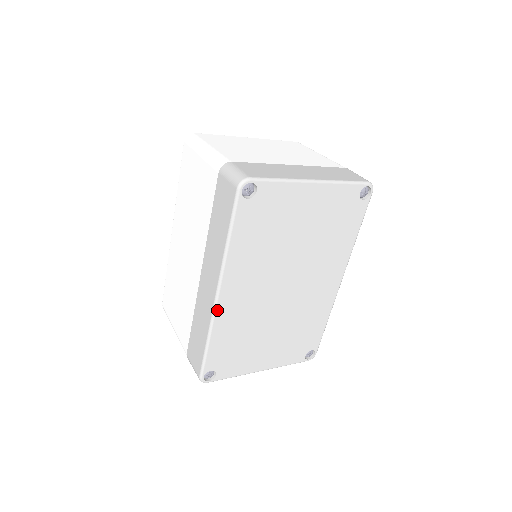
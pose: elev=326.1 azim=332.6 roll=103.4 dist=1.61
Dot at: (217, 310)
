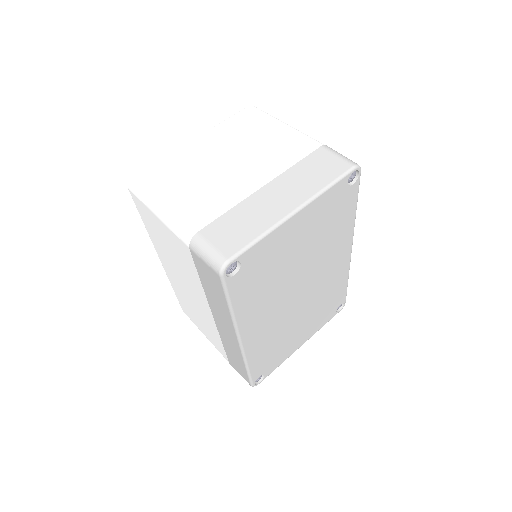
Dot at: (245, 349)
